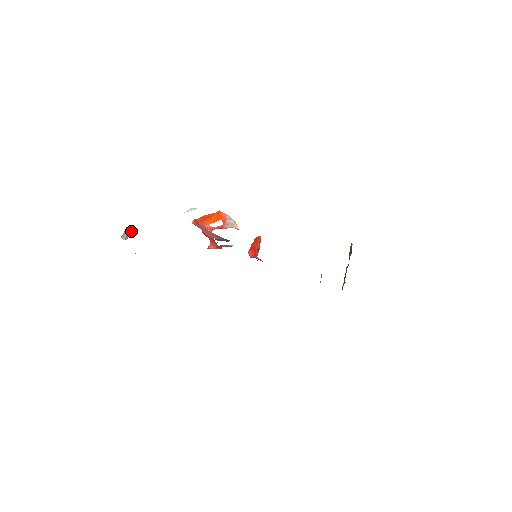
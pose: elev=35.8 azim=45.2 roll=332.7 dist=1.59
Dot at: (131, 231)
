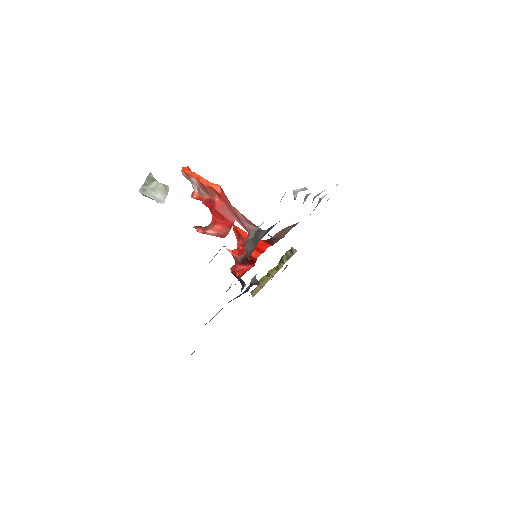
Dot at: (164, 185)
